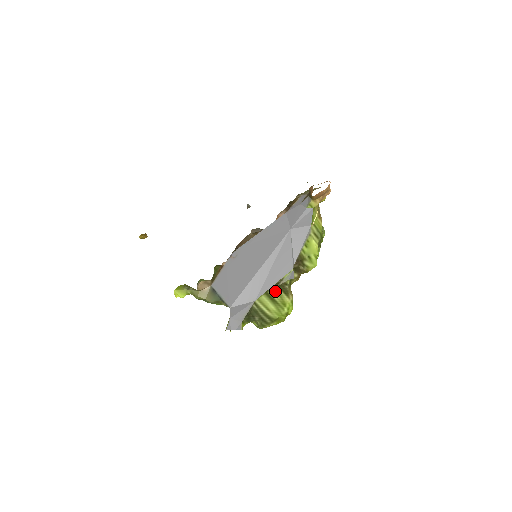
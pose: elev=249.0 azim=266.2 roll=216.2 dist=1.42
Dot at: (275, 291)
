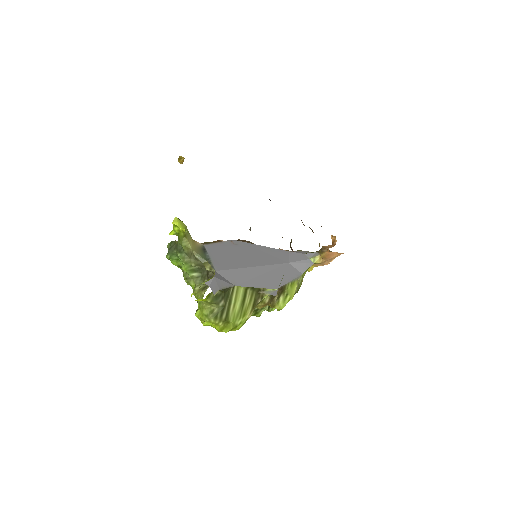
Dot at: (251, 295)
